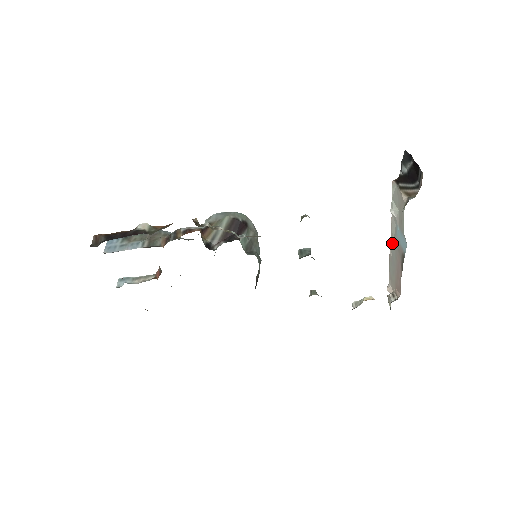
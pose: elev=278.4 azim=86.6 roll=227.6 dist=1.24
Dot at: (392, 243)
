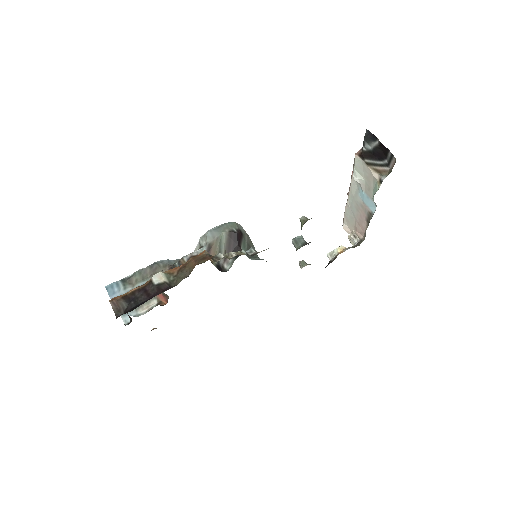
Dot at: (351, 198)
